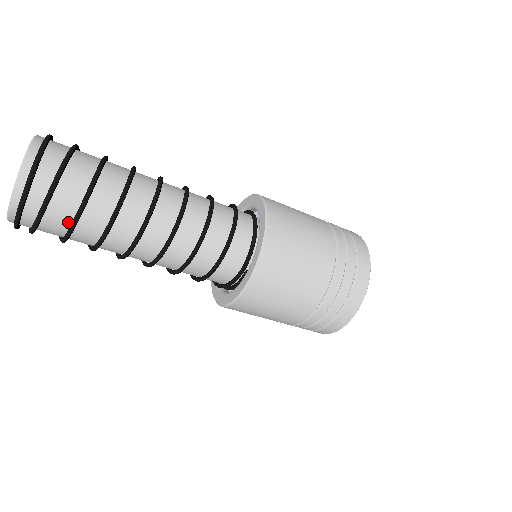
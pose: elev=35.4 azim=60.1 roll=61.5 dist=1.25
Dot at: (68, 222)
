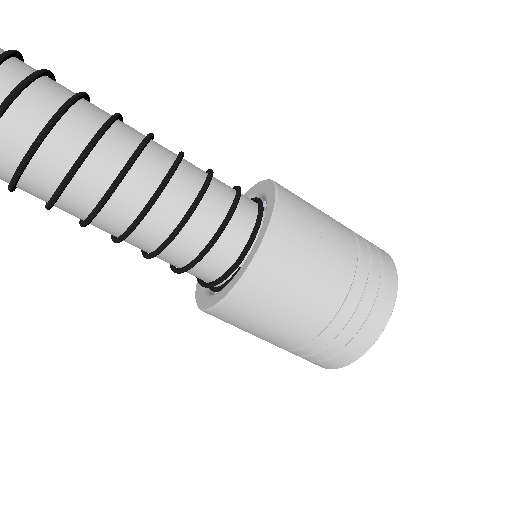
Dot at: (17, 160)
